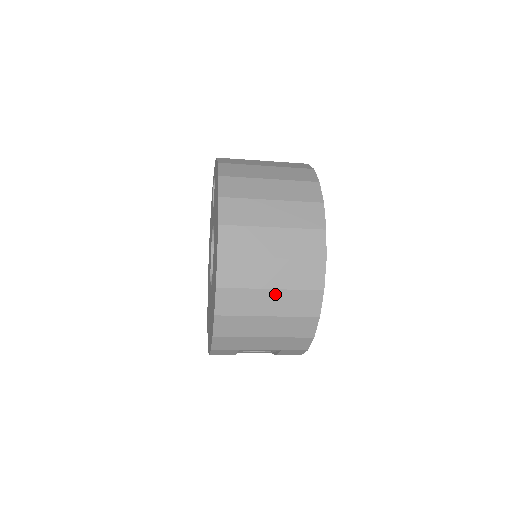
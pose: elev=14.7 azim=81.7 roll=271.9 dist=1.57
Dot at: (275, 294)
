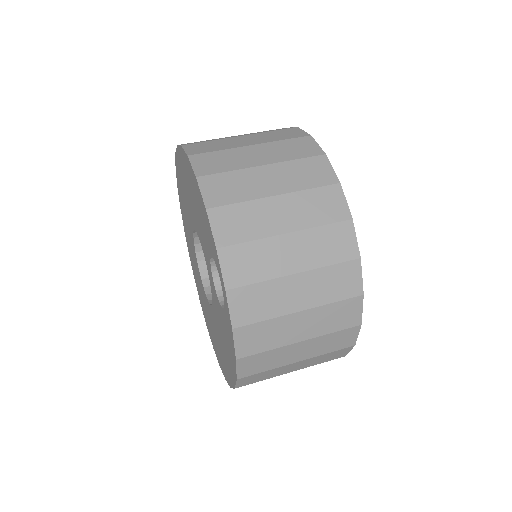
Dot at: occluded
